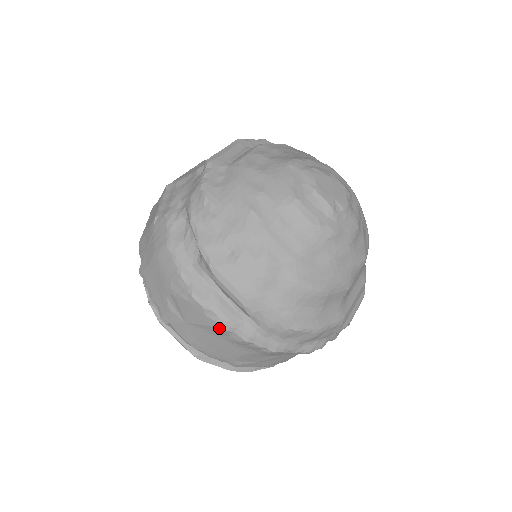
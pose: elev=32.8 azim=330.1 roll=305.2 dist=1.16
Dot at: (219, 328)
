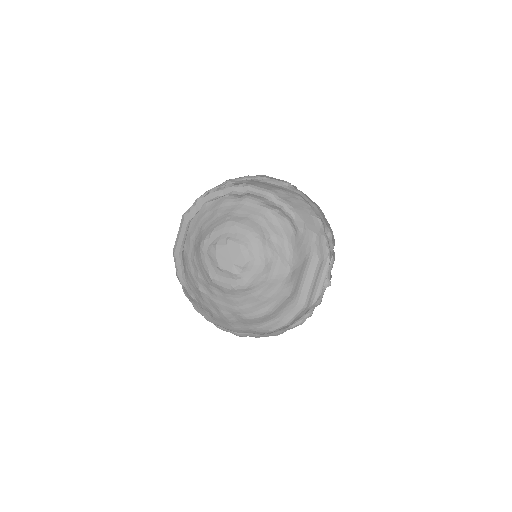
Dot at: (240, 336)
